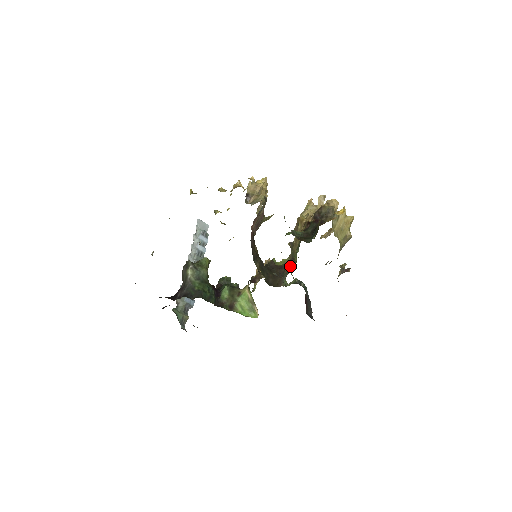
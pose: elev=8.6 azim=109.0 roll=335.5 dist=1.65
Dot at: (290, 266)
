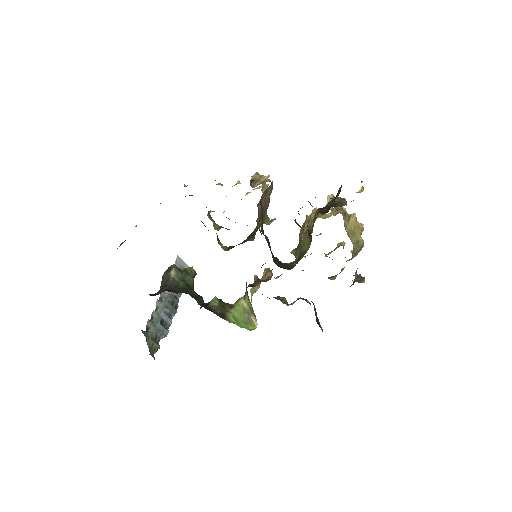
Dot at: (299, 259)
